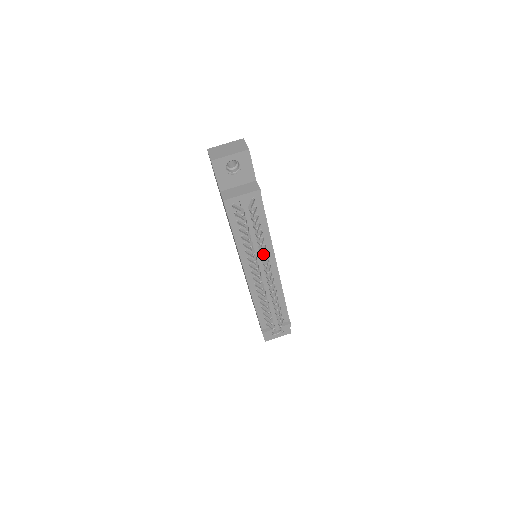
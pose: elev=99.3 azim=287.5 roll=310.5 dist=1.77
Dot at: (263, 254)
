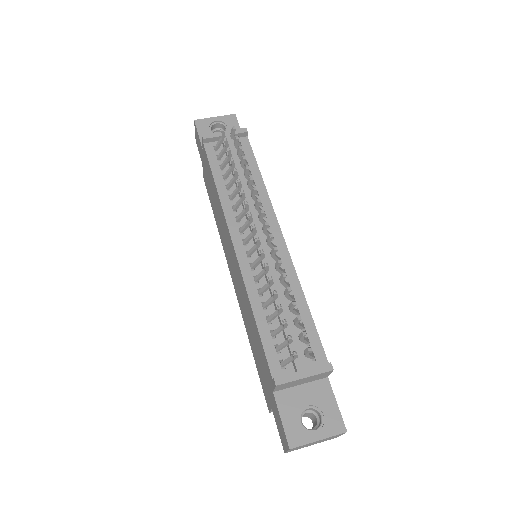
Dot at: occluded
